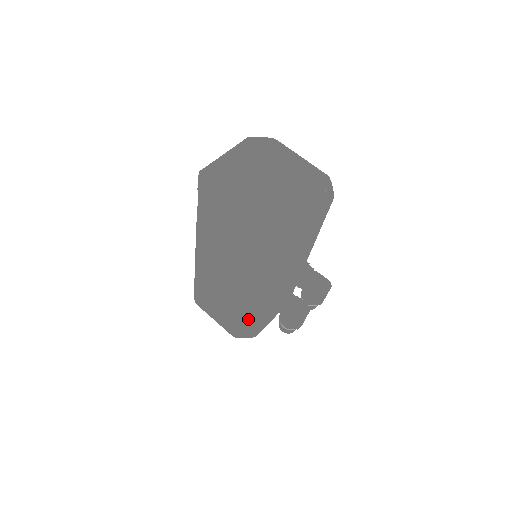
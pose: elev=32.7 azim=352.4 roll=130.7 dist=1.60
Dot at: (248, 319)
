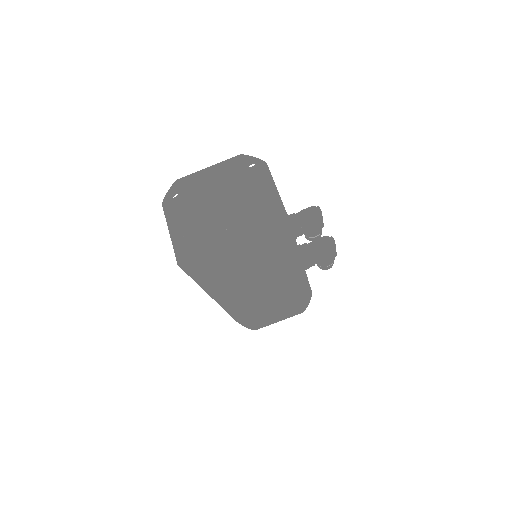
Dot at: (303, 292)
